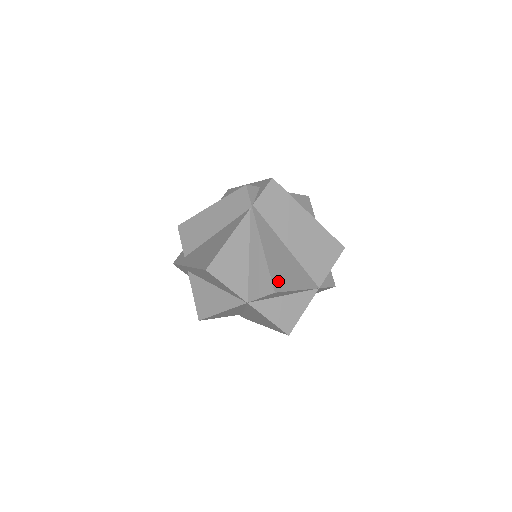
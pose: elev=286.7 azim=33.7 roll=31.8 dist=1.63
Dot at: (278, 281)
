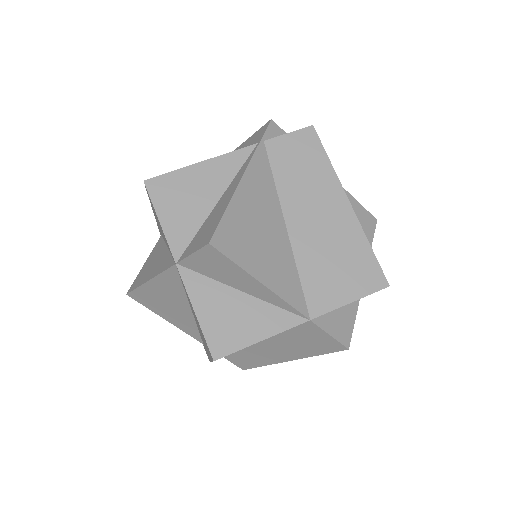
Dot at: (230, 239)
